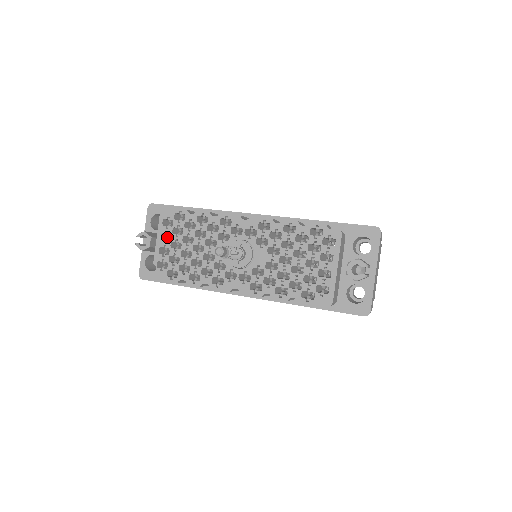
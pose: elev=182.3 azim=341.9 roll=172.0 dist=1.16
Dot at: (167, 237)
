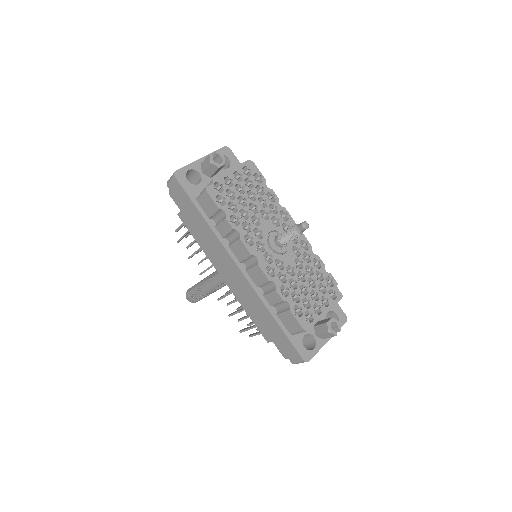
Dot at: occluded
